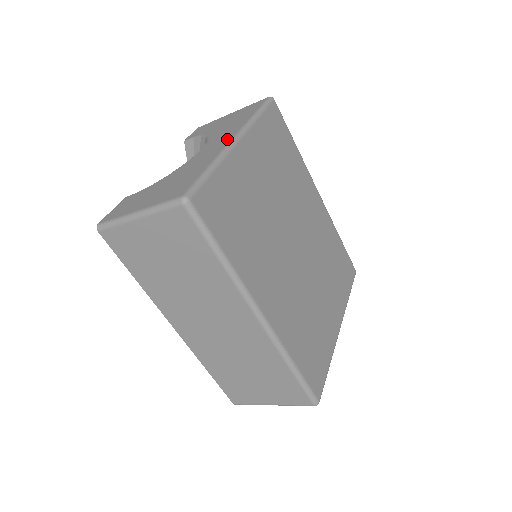
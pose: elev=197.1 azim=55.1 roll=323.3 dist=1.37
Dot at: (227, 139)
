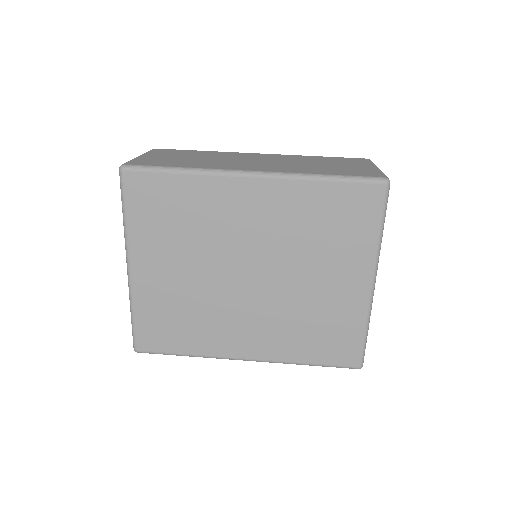
Dot at: occluded
